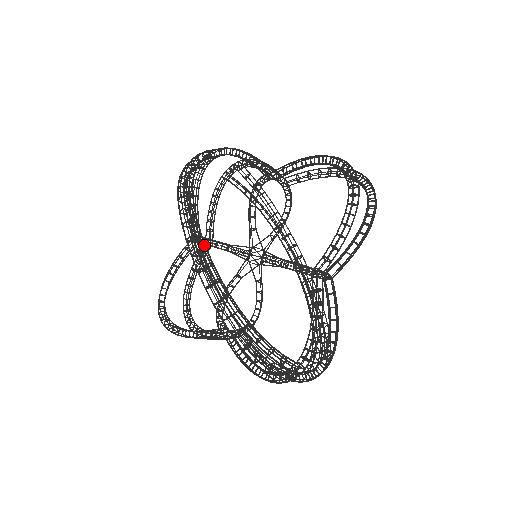
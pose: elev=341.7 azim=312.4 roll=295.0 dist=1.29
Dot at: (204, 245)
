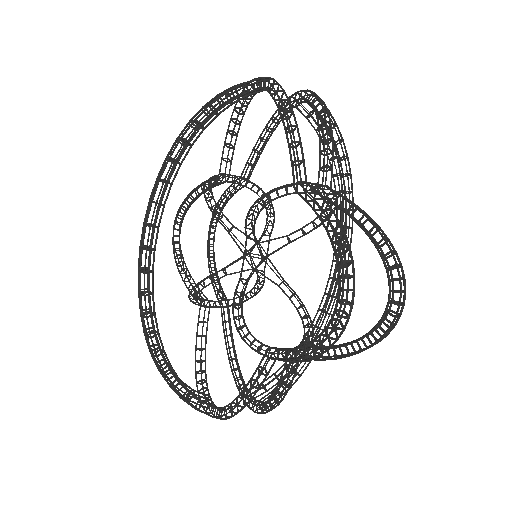
Dot at: (152, 265)
